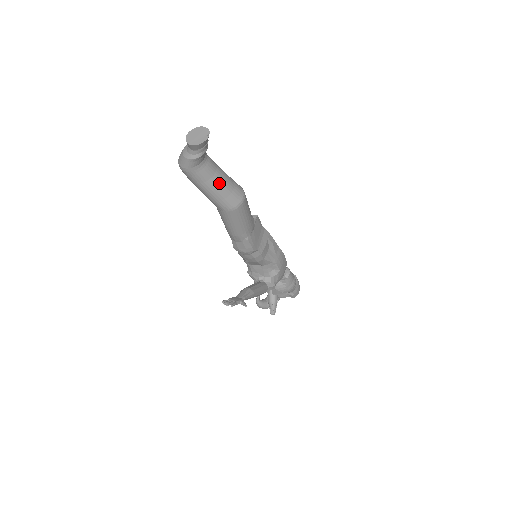
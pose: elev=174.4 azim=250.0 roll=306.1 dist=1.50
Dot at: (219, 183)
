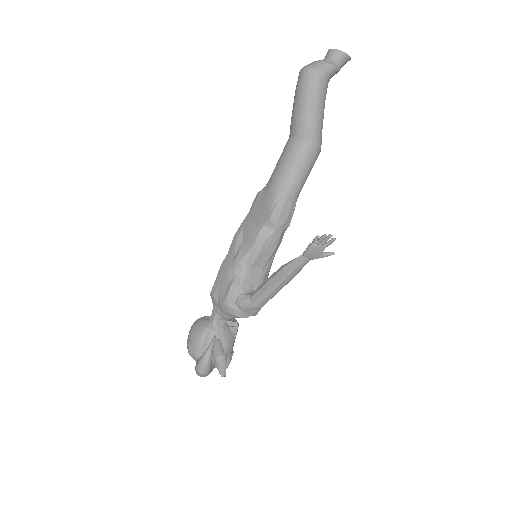
Dot at: (323, 113)
